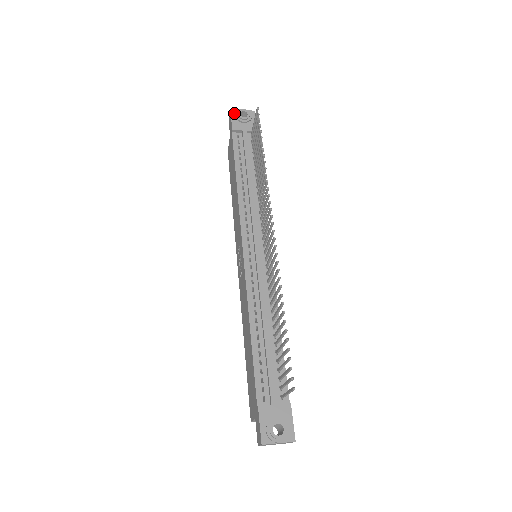
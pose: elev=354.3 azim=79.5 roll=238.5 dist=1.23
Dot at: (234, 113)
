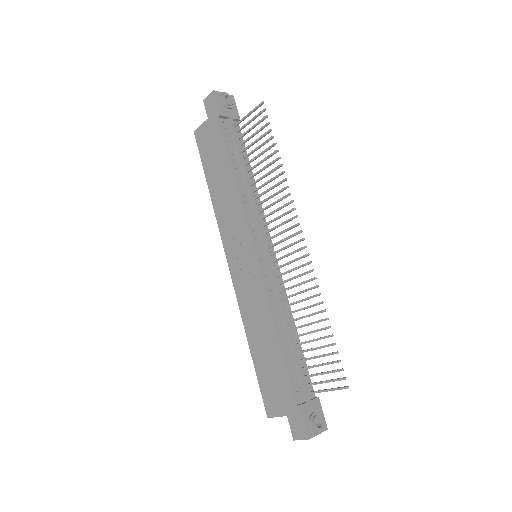
Dot at: (218, 95)
